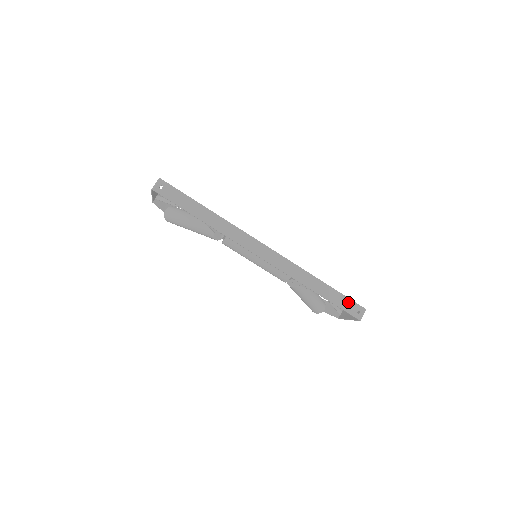
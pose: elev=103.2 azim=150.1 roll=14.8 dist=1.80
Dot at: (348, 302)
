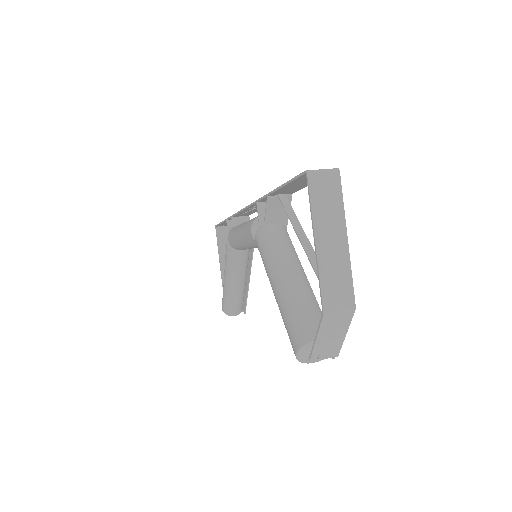
Dot at: occluded
